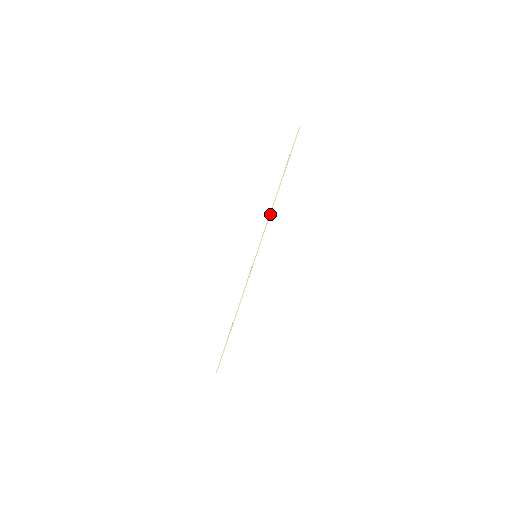
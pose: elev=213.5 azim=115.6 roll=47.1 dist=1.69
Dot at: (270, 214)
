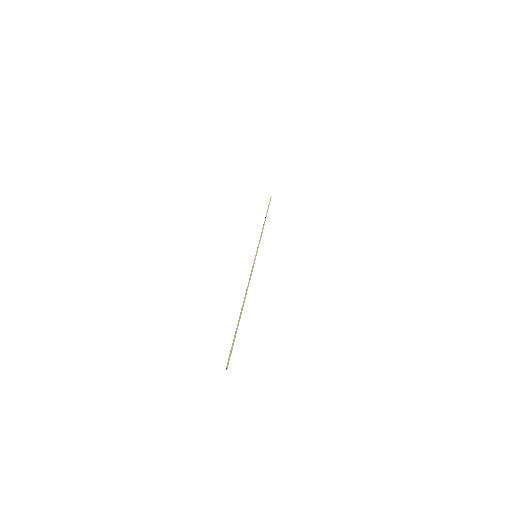
Dot at: (262, 232)
